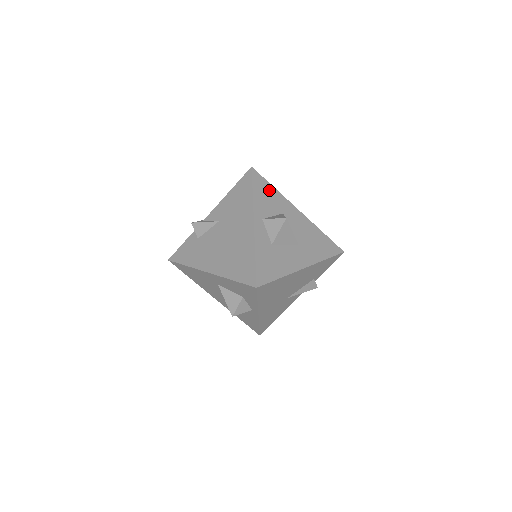
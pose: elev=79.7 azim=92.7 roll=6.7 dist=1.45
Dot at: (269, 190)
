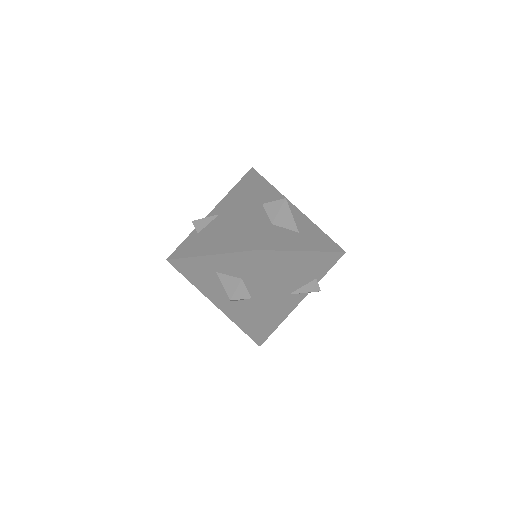
Dot at: (269, 187)
